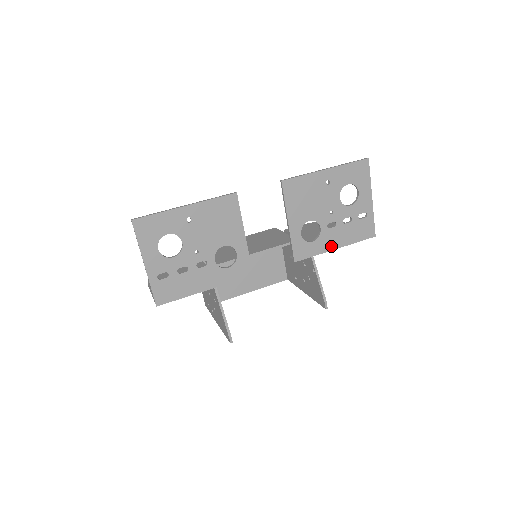
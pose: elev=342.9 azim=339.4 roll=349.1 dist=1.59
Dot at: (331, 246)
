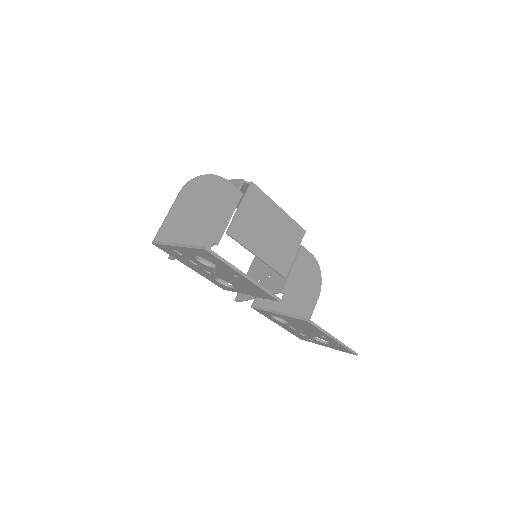
Dot at: (277, 323)
